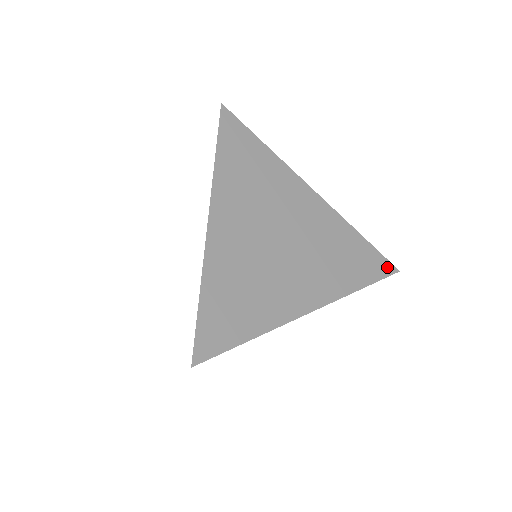
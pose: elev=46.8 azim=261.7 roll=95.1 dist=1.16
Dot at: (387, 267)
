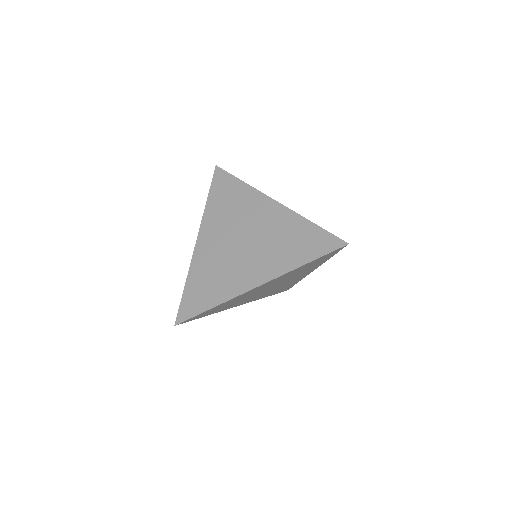
Dot at: (335, 243)
